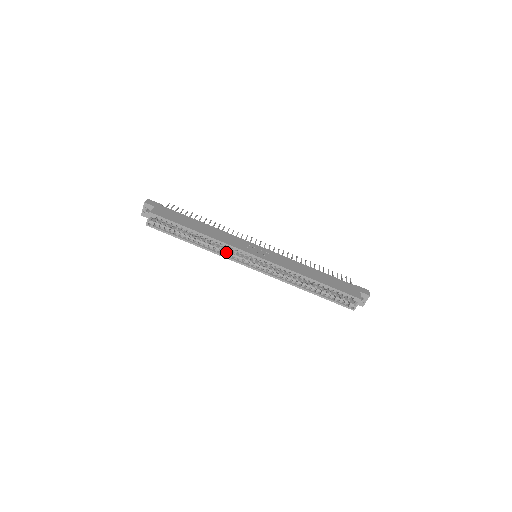
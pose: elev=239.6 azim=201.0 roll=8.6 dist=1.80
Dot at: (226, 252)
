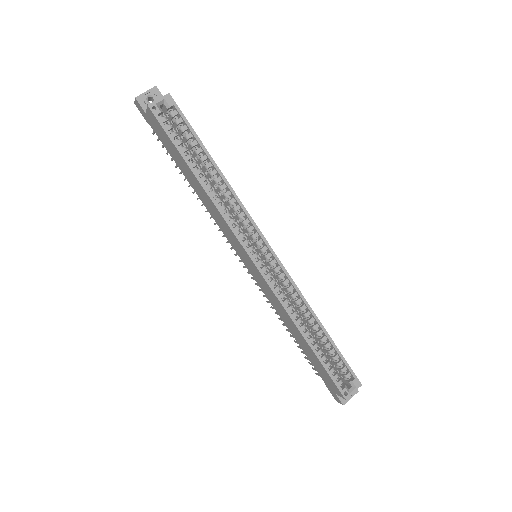
Dot at: (233, 219)
